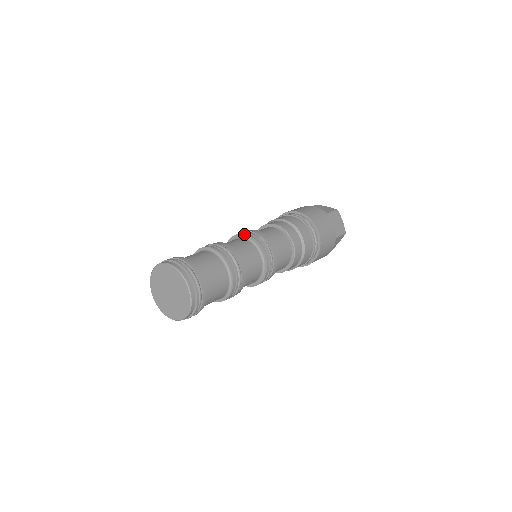
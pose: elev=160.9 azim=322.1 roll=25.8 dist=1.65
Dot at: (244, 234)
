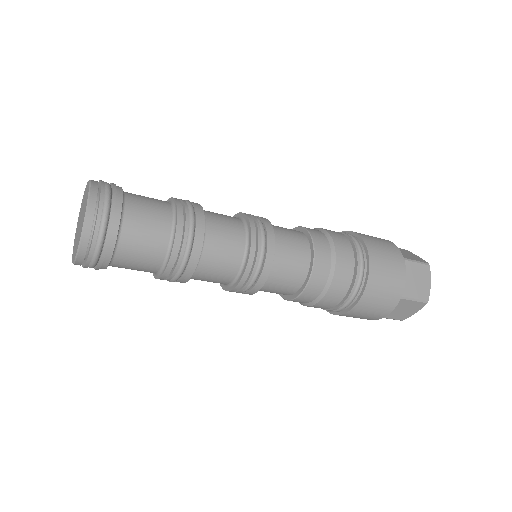
Dot at: (244, 213)
